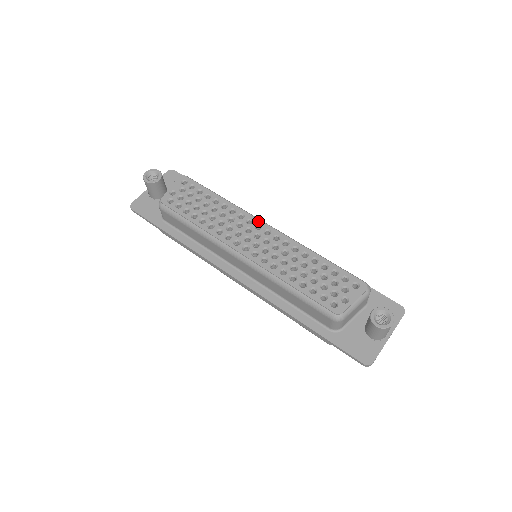
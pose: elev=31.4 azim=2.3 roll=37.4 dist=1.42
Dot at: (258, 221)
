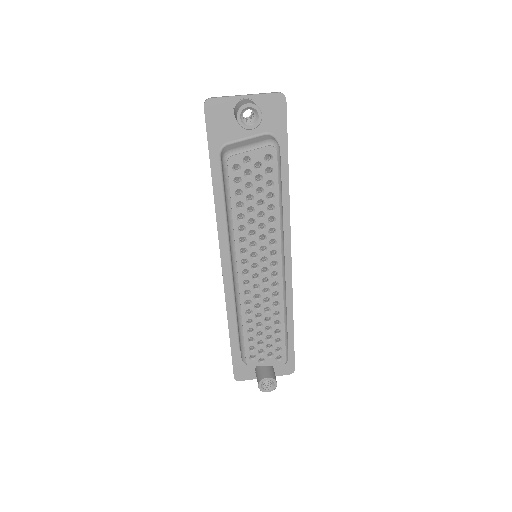
Dot at: (279, 259)
